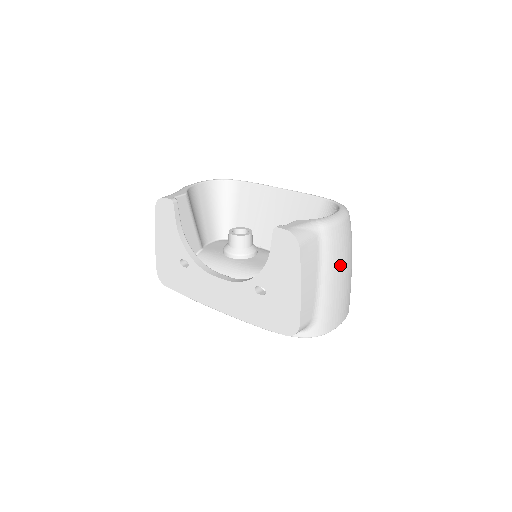
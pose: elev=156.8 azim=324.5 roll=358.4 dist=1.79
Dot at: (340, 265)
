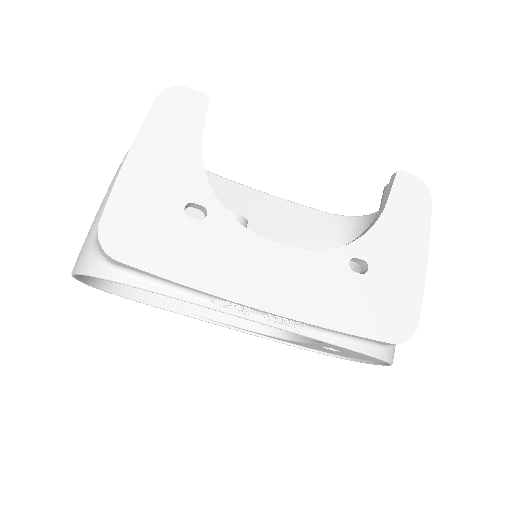
Dot at: occluded
